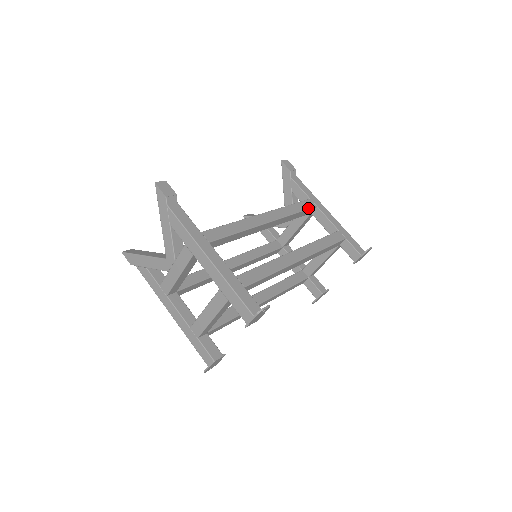
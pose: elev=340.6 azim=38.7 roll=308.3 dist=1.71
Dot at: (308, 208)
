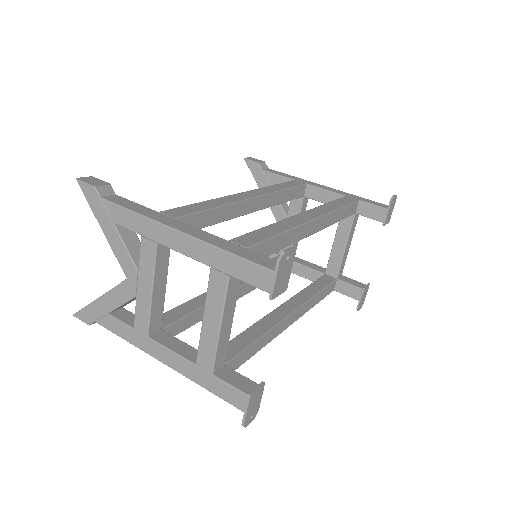
Dot at: (297, 185)
